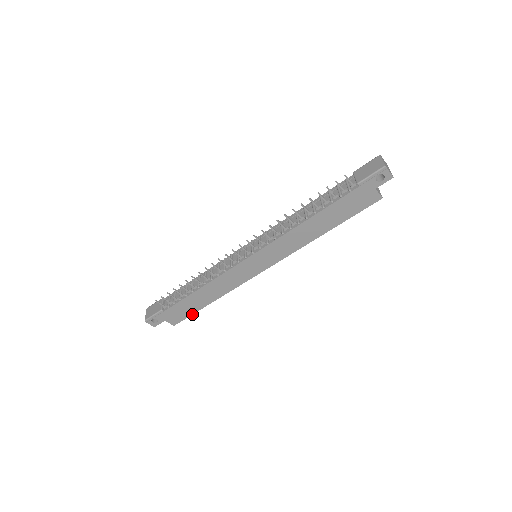
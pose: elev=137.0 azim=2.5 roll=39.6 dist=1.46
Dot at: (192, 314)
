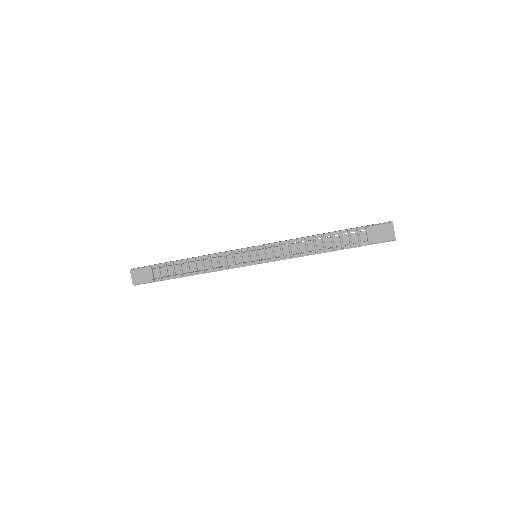
Dot at: occluded
